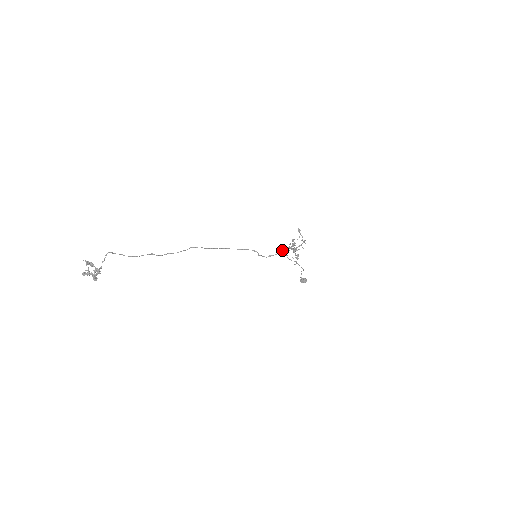
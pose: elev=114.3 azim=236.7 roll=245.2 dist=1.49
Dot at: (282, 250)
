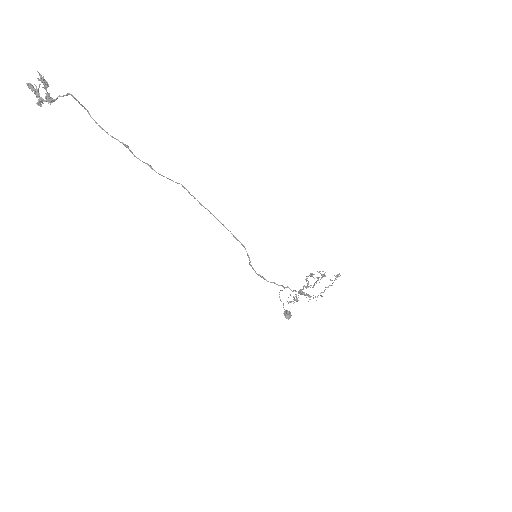
Dot at: occluded
